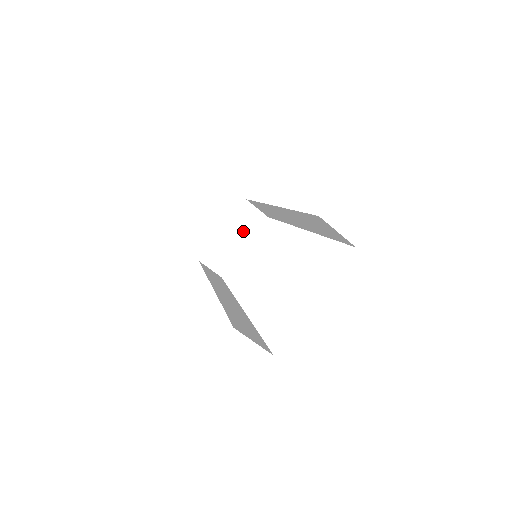
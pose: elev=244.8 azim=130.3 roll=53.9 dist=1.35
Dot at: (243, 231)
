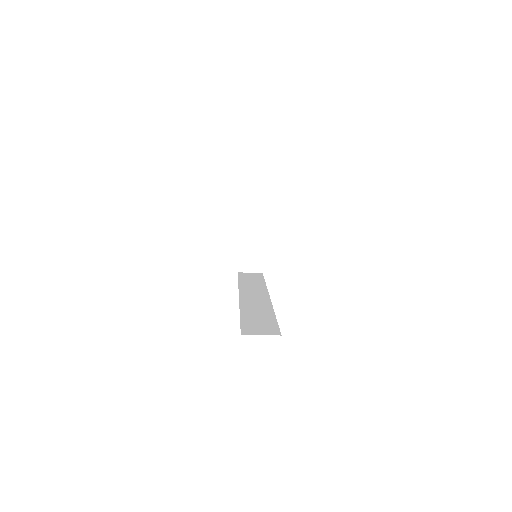
Dot at: (254, 230)
